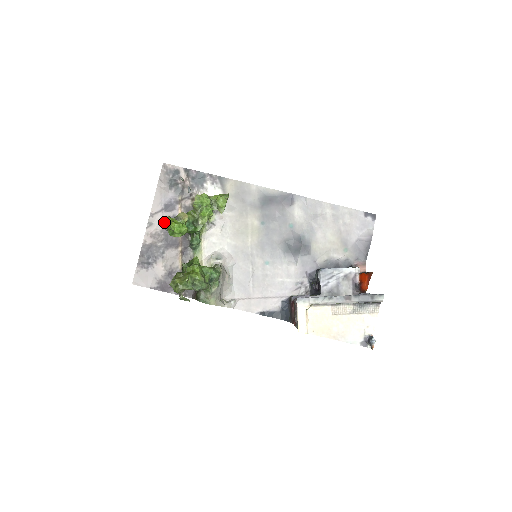
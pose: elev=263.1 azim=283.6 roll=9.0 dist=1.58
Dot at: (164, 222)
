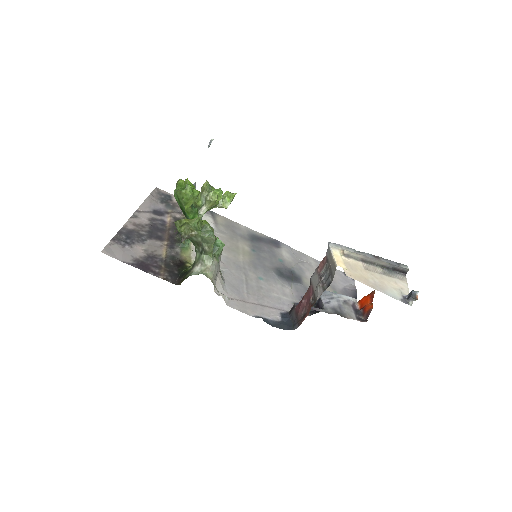
Dot at: (151, 220)
